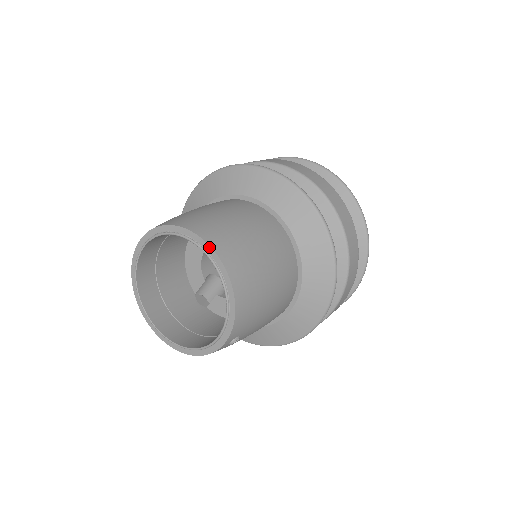
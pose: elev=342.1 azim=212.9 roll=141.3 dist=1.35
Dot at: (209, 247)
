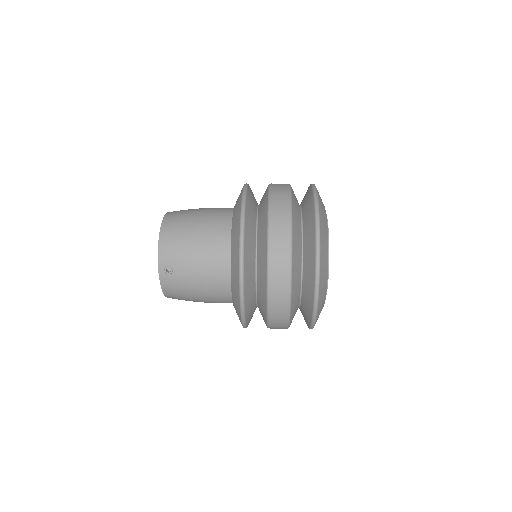
Dot at: occluded
